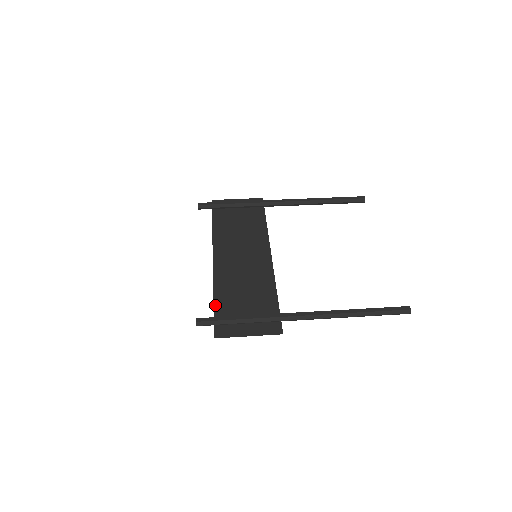
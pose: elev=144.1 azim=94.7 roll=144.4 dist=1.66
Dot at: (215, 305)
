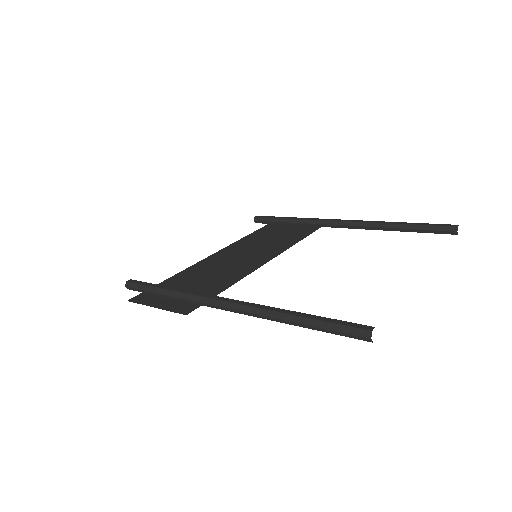
Dot at: (166, 280)
